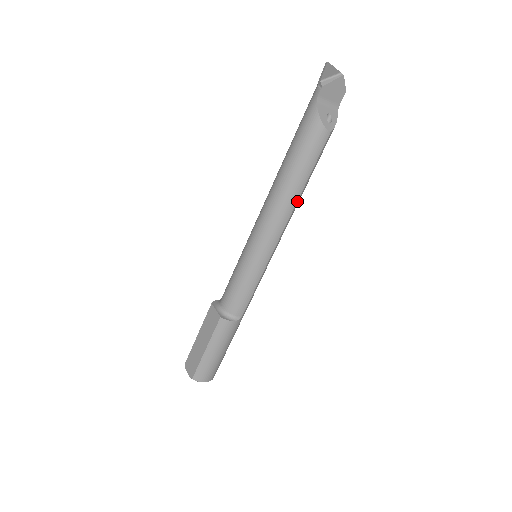
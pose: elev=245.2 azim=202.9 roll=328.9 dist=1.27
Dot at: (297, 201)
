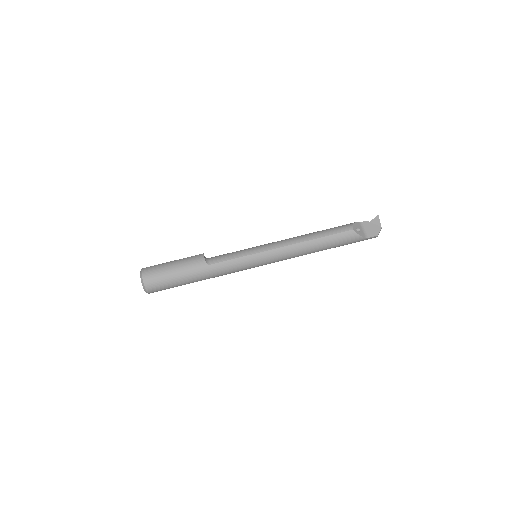
Dot at: (306, 241)
